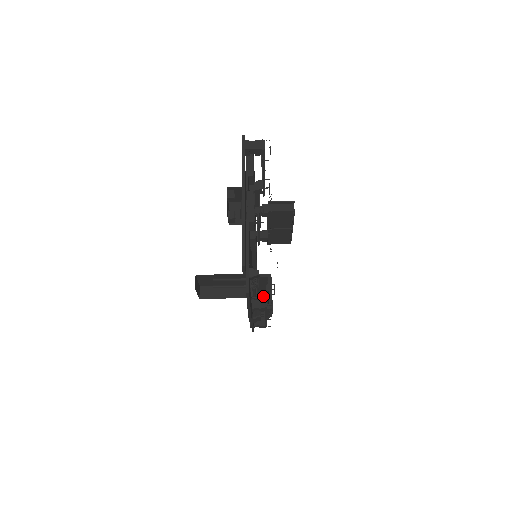
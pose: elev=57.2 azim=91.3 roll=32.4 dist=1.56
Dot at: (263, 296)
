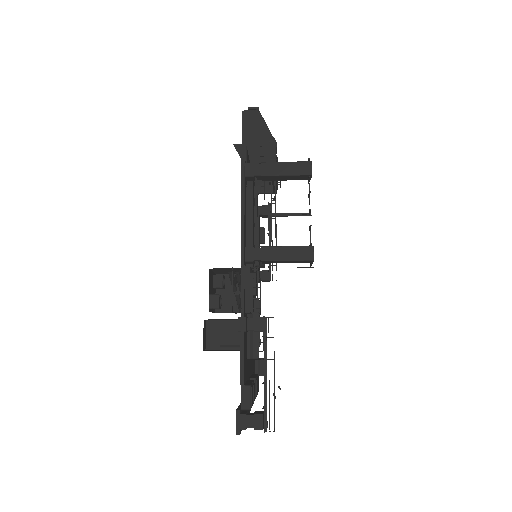
Dot at: occluded
